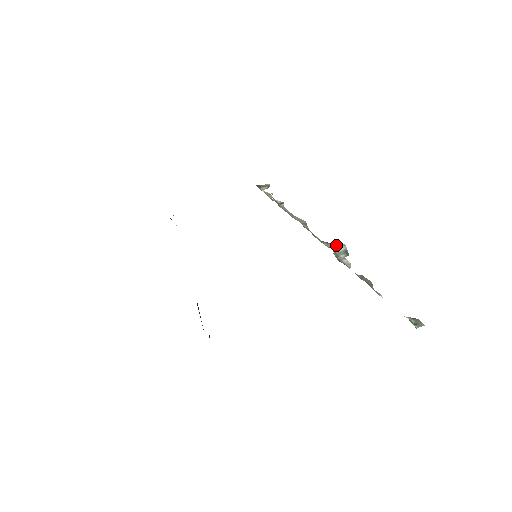
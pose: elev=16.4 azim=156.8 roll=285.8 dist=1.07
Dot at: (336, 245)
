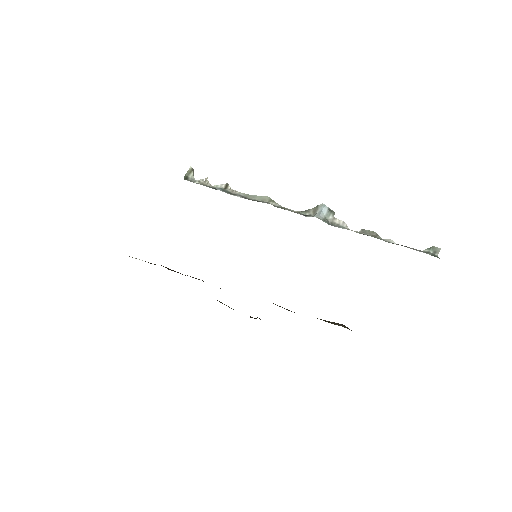
Dot at: (316, 208)
